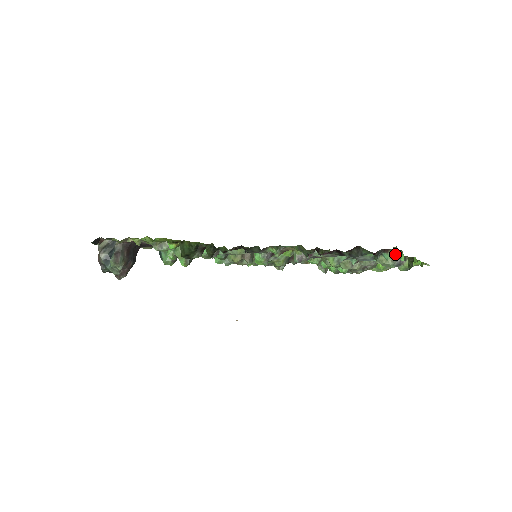
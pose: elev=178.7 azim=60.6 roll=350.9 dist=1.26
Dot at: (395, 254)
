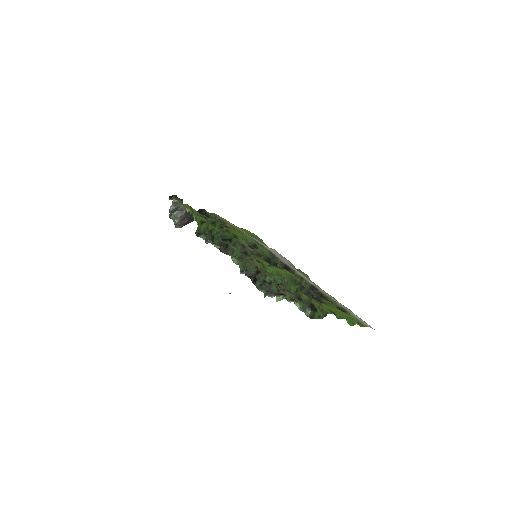
Dot at: (288, 301)
